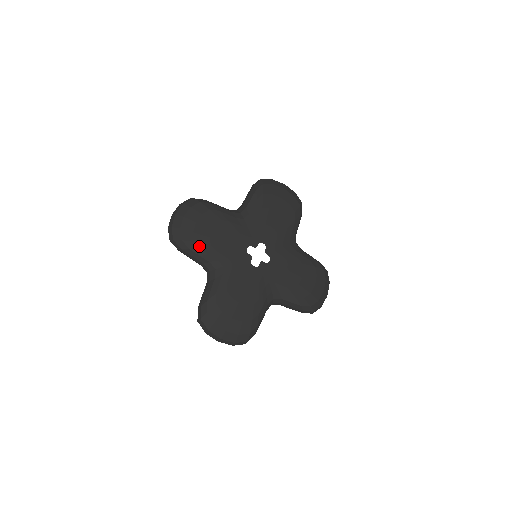
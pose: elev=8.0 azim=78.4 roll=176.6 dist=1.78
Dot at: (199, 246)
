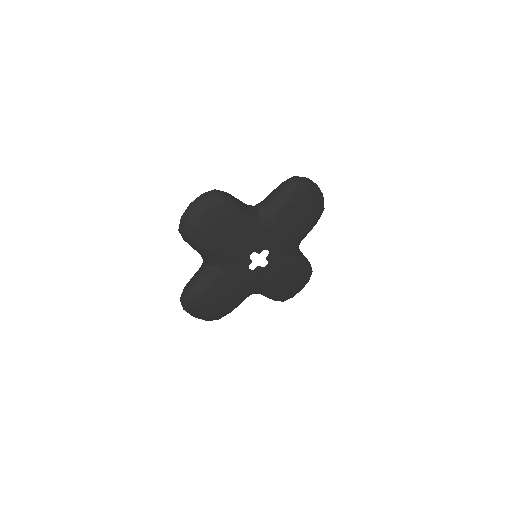
Dot at: (206, 247)
